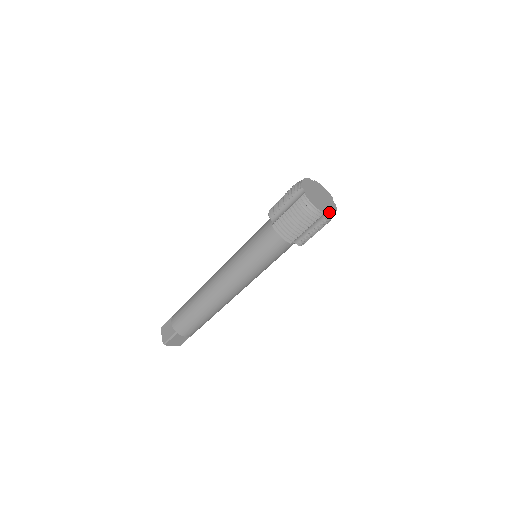
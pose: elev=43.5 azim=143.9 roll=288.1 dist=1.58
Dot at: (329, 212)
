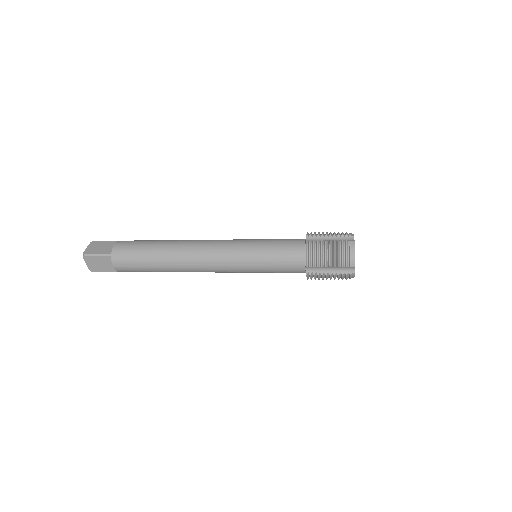
Dot at: occluded
